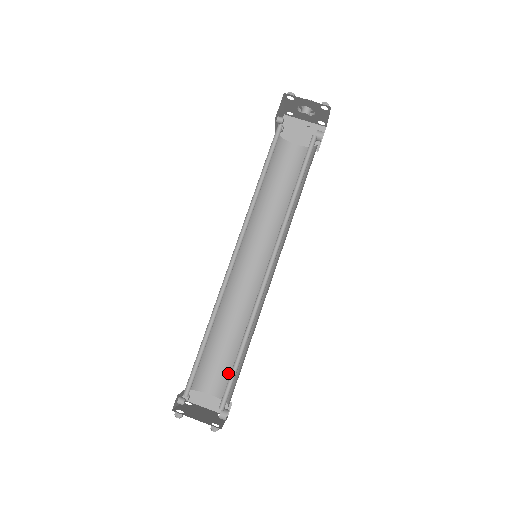
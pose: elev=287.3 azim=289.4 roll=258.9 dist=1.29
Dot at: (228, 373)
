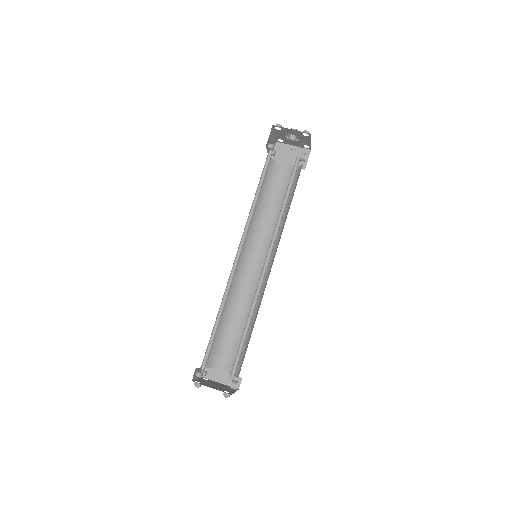
Dot at: occluded
